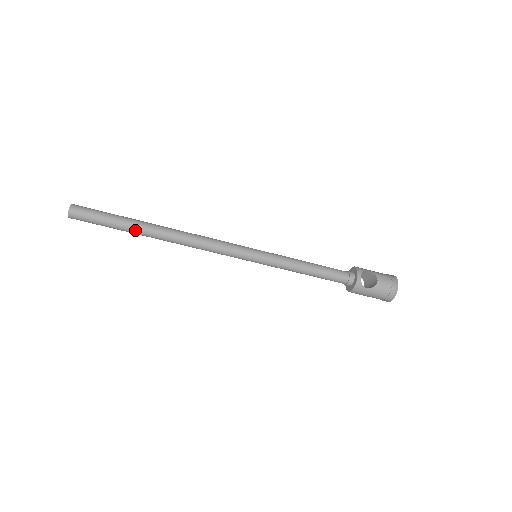
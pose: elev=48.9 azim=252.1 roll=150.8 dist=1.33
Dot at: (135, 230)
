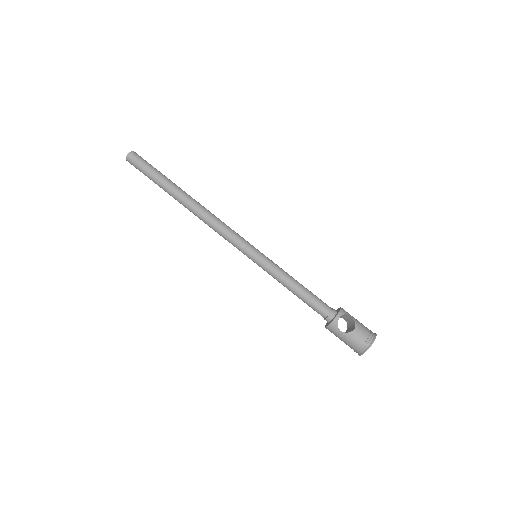
Dot at: (168, 190)
